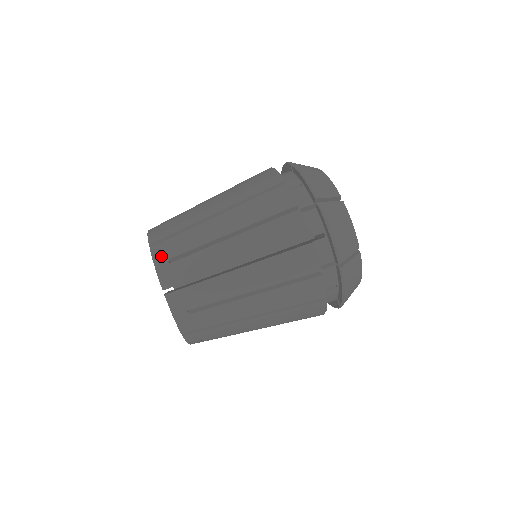
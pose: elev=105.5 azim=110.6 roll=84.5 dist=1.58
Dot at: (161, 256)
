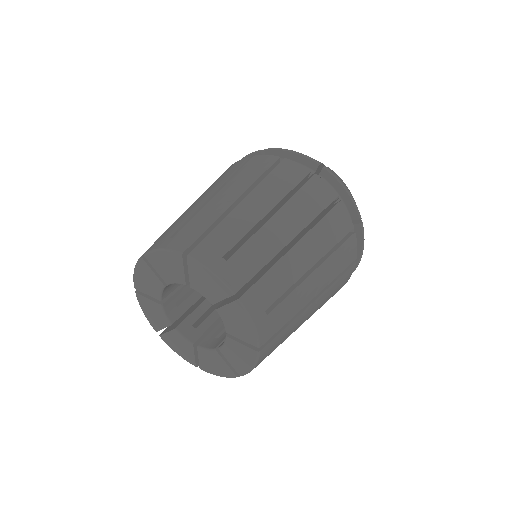
Dot at: (211, 257)
